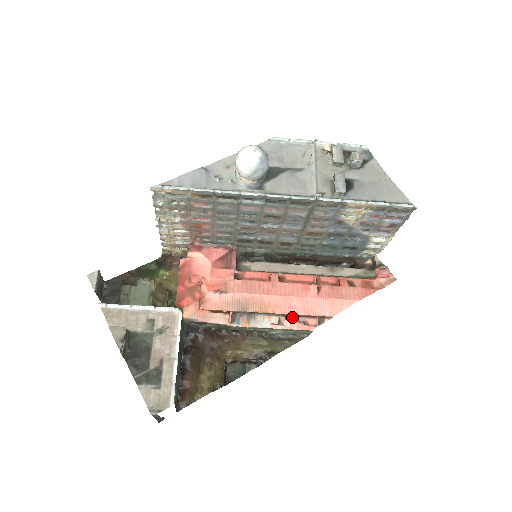
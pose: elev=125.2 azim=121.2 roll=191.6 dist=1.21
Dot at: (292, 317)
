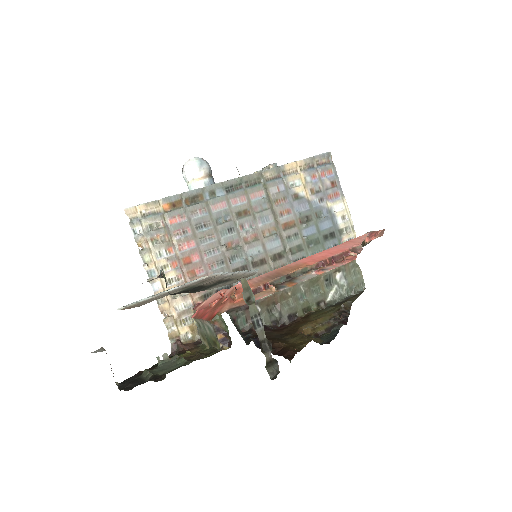
Dot at: (329, 264)
